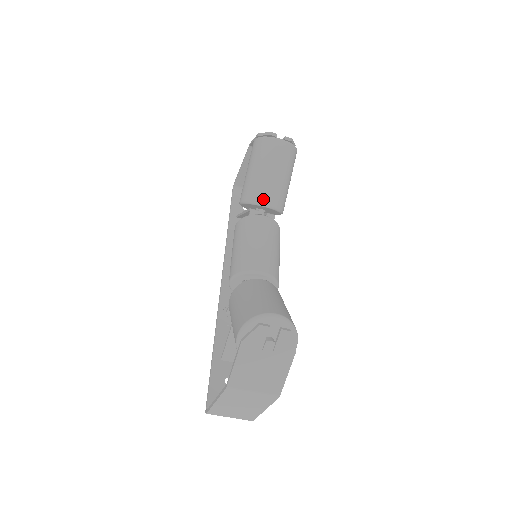
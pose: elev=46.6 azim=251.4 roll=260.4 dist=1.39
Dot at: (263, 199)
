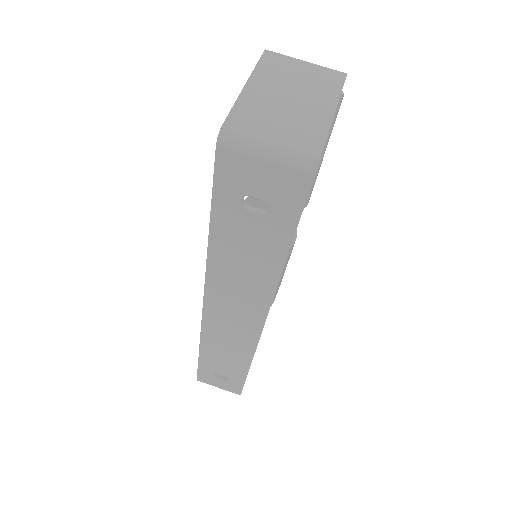
Dot at: occluded
